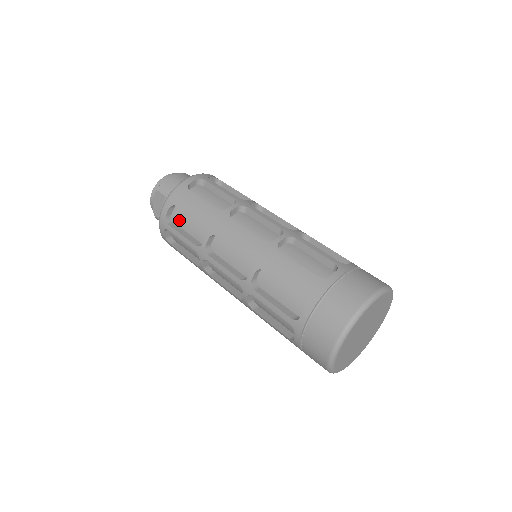
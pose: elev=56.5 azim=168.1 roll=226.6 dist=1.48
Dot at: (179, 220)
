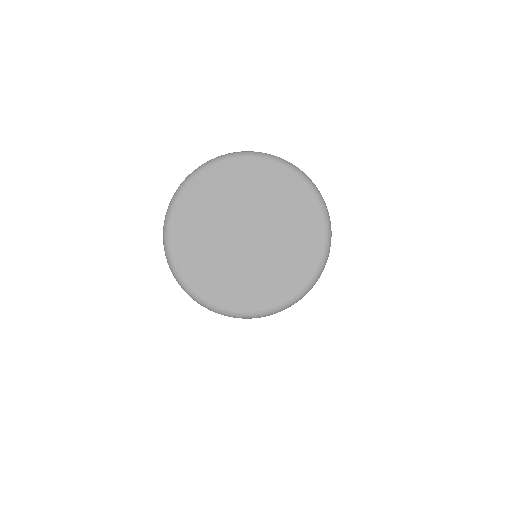
Dot at: occluded
